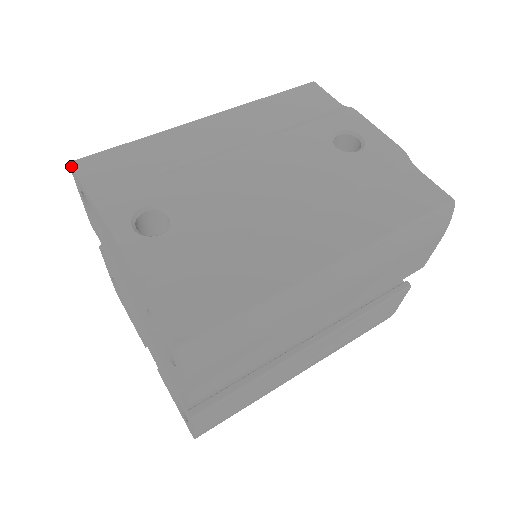
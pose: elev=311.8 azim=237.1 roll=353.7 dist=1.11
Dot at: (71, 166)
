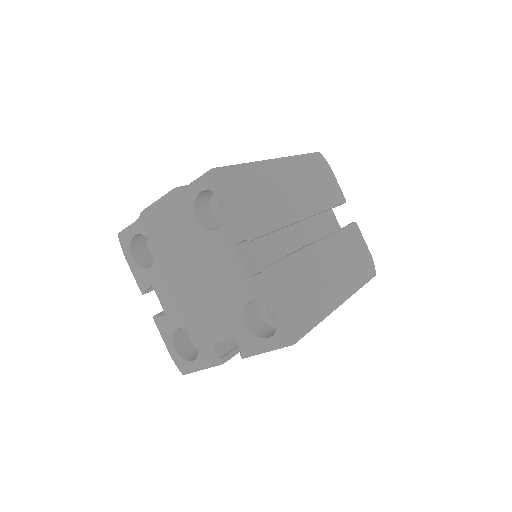
Dot at: (120, 232)
